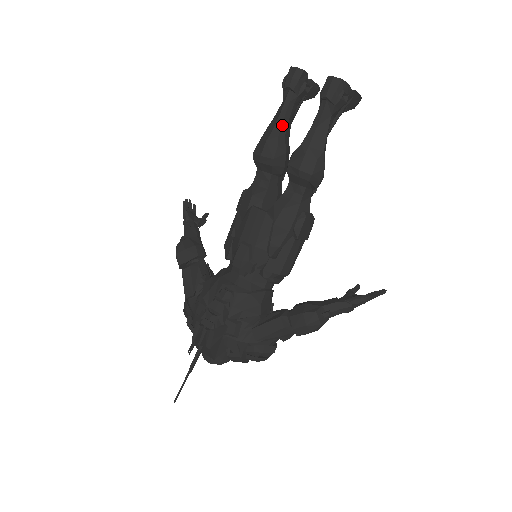
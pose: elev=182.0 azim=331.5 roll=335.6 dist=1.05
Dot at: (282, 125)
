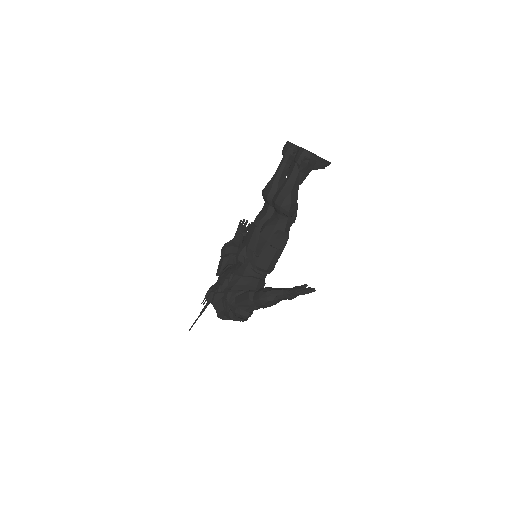
Dot at: (277, 176)
